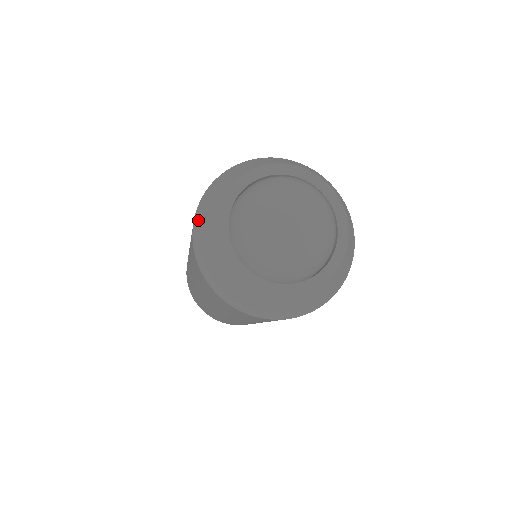
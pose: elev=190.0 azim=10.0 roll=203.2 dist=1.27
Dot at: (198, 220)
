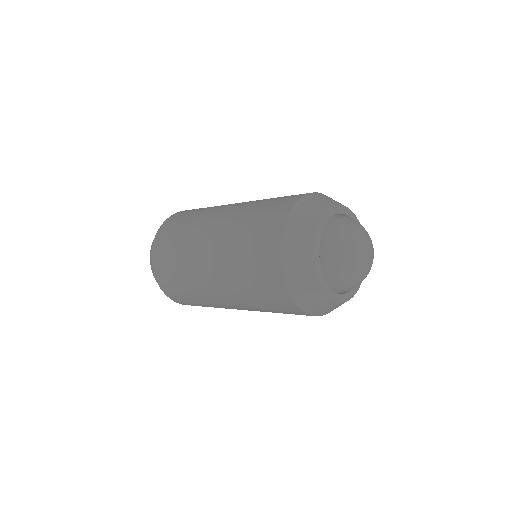
Dot at: (305, 202)
